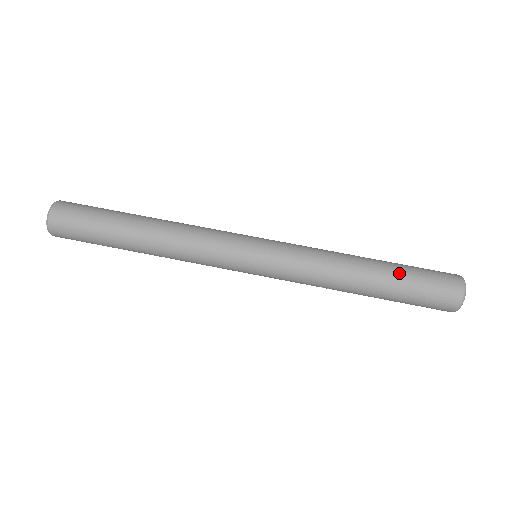
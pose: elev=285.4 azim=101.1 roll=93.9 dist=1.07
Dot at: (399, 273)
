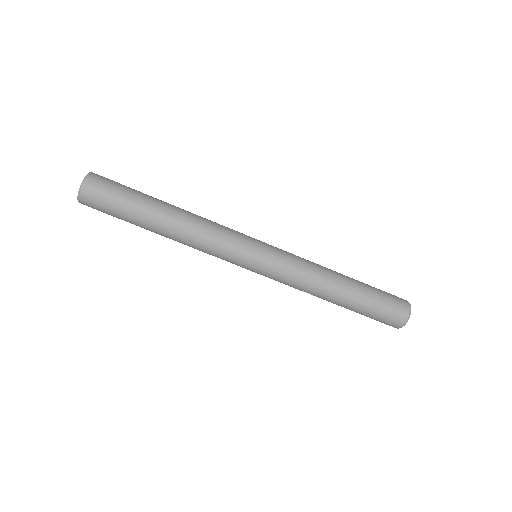
Dot at: (366, 291)
